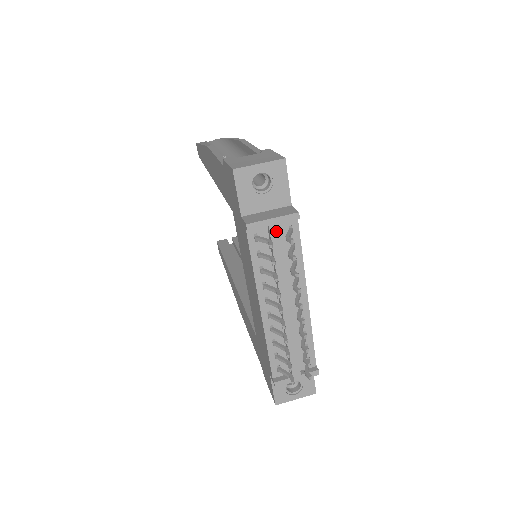
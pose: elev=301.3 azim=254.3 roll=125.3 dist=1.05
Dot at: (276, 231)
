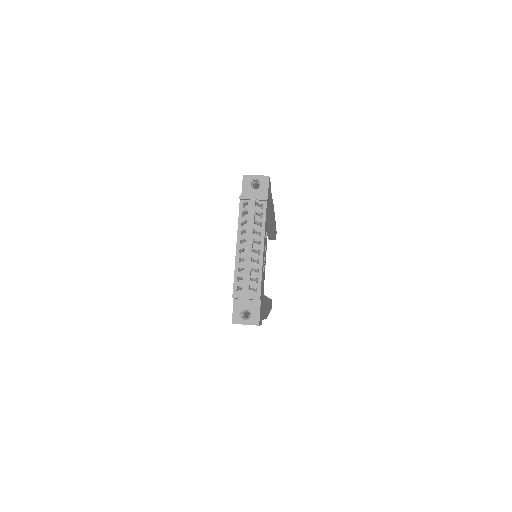
Dot at: (253, 203)
